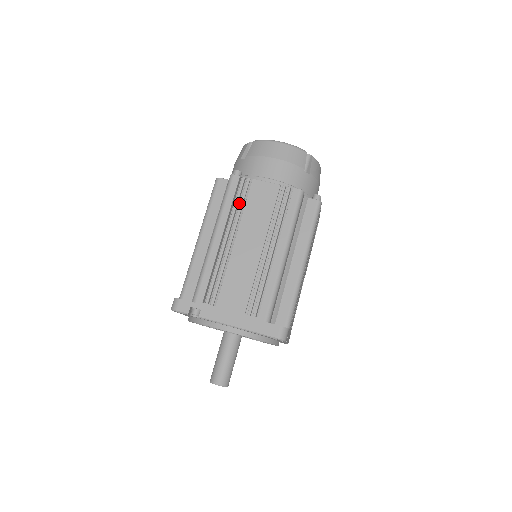
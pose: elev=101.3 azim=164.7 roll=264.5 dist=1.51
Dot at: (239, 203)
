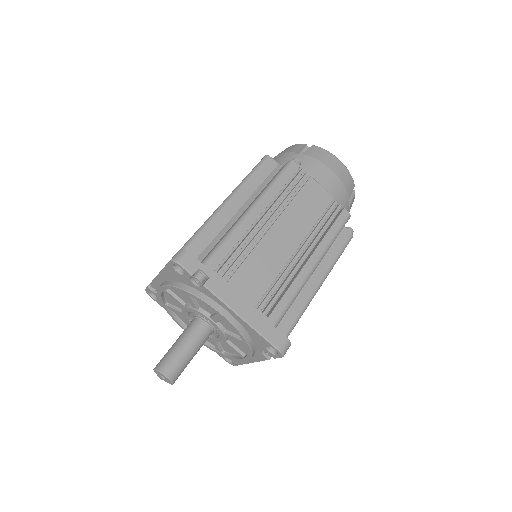
Dot at: (288, 191)
